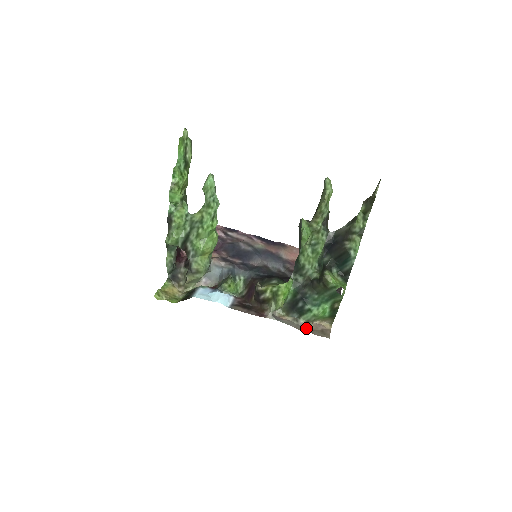
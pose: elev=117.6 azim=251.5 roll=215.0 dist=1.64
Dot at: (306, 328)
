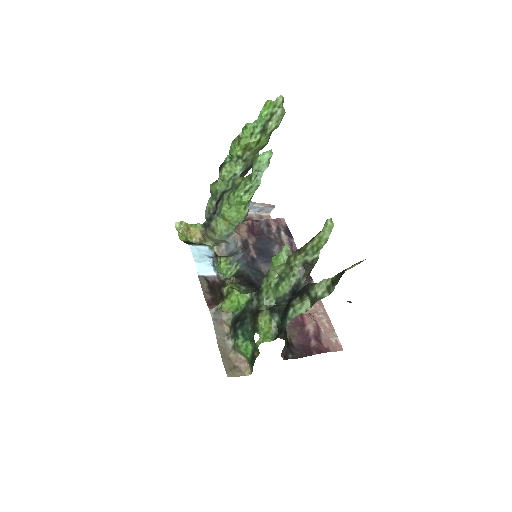
Dot at: (226, 350)
